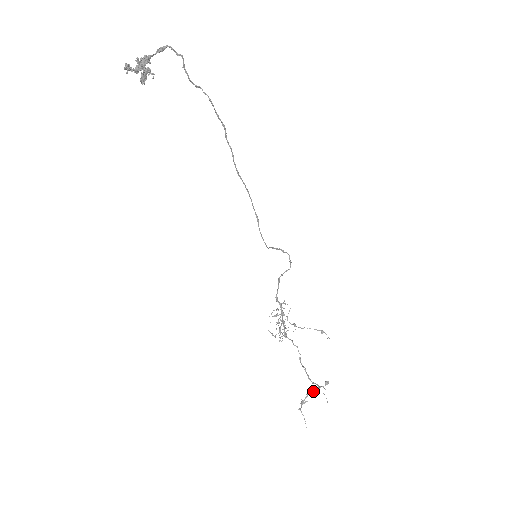
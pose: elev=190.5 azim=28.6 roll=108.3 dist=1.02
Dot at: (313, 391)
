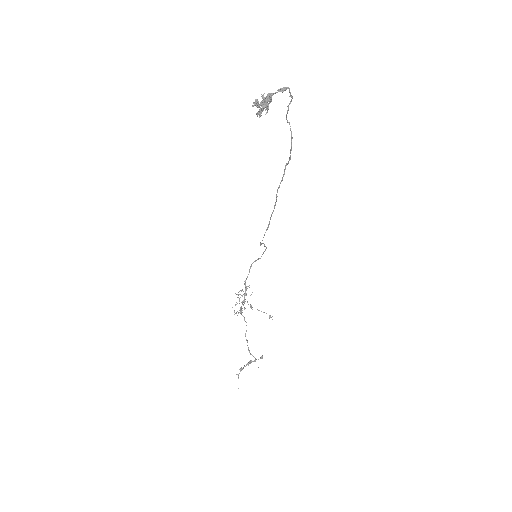
Dot at: (251, 362)
